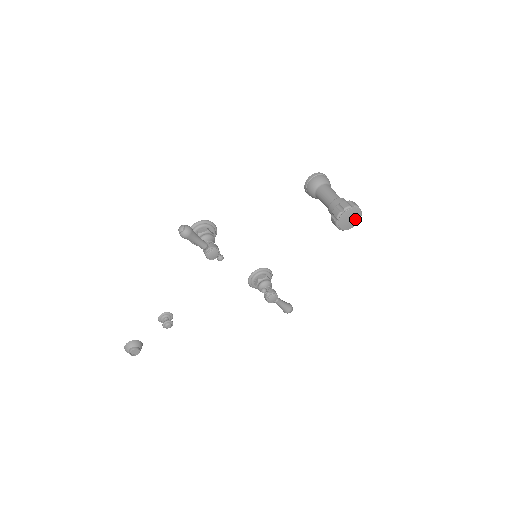
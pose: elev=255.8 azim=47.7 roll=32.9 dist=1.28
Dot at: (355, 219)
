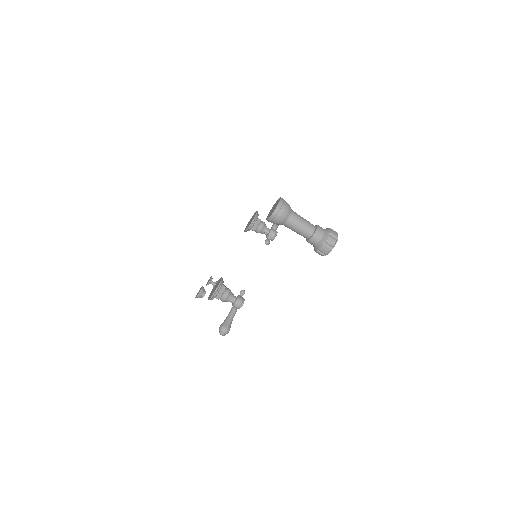
Dot at: occluded
